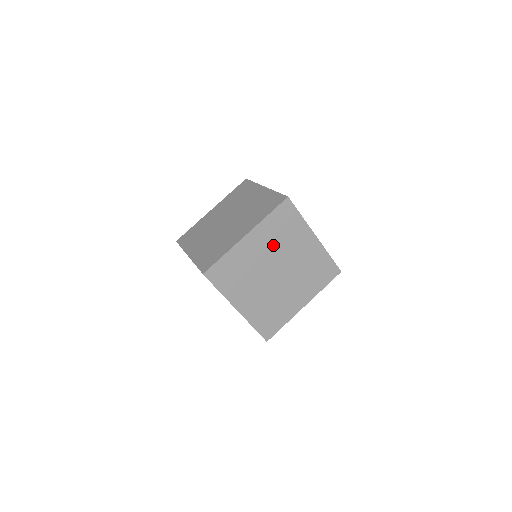
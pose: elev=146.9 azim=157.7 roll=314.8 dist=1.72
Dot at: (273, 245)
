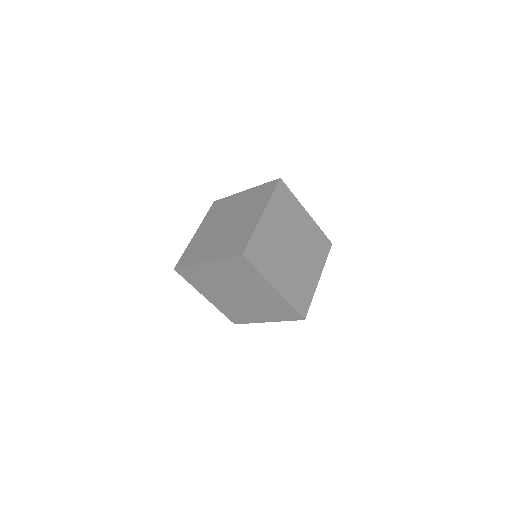
Dot at: (232, 277)
